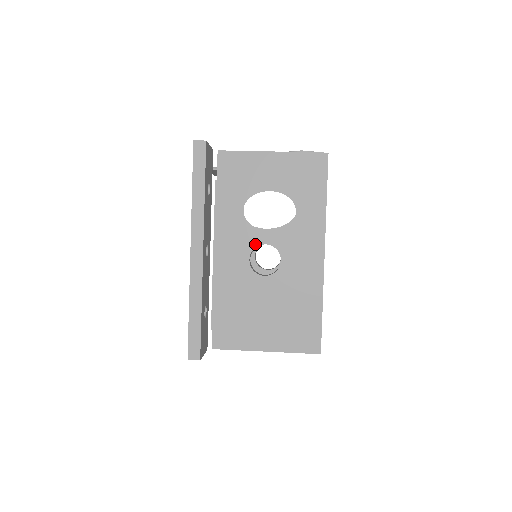
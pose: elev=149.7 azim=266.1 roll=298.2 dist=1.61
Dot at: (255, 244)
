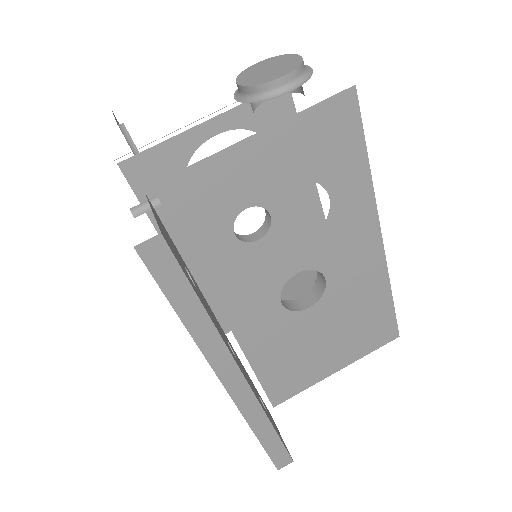
Dot at: (282, 282)
